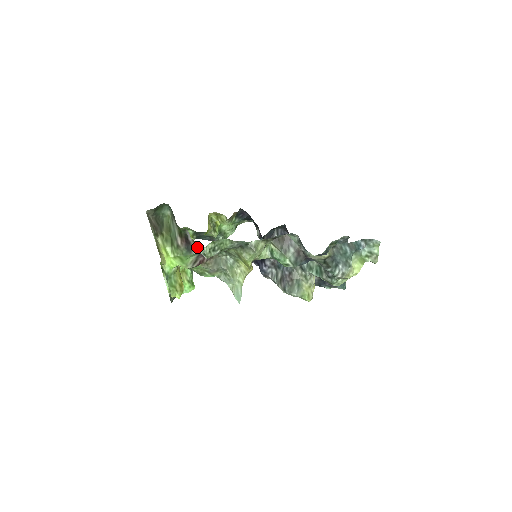
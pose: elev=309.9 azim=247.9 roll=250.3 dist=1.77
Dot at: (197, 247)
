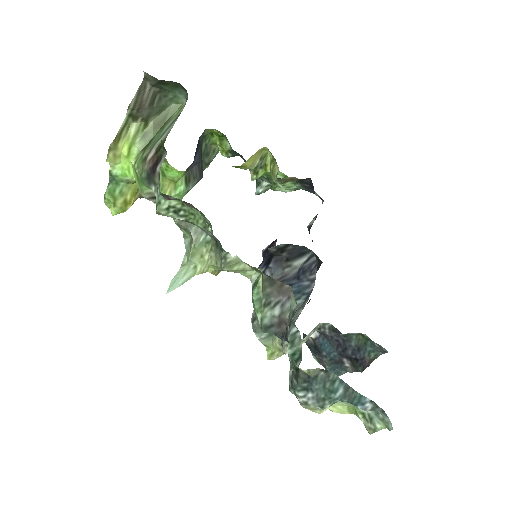
Dot at: (158, 187)
